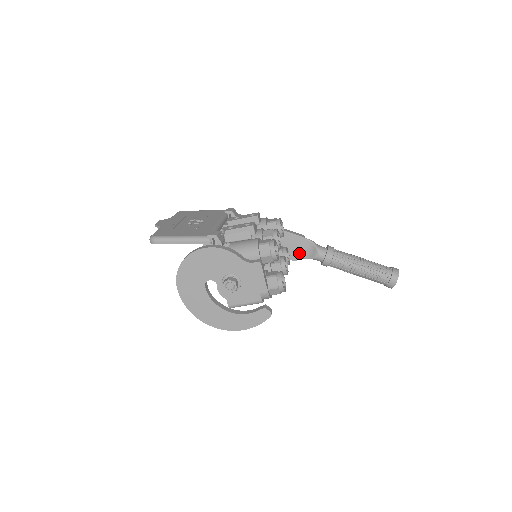
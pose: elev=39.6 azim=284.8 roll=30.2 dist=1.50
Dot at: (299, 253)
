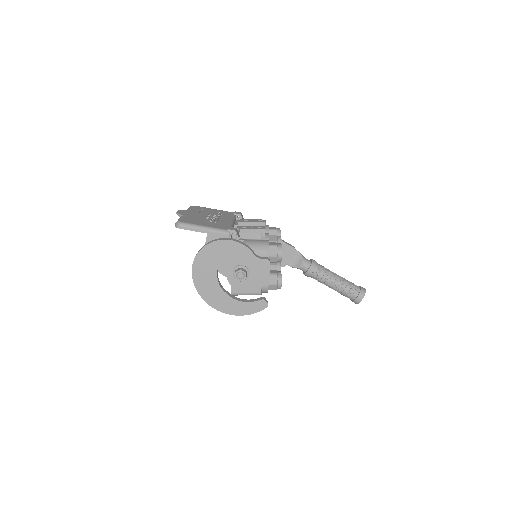
Dot at: occluded
